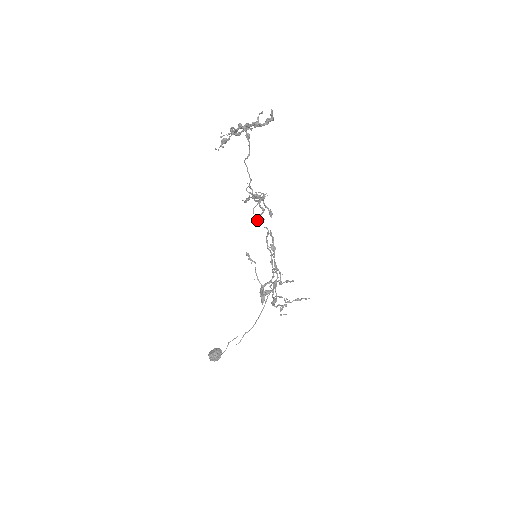
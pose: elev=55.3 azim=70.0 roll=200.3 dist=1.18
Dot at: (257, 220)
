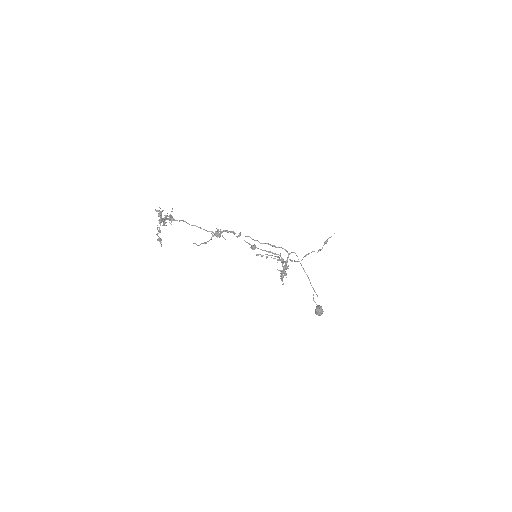
Dot at: (237, 237)
